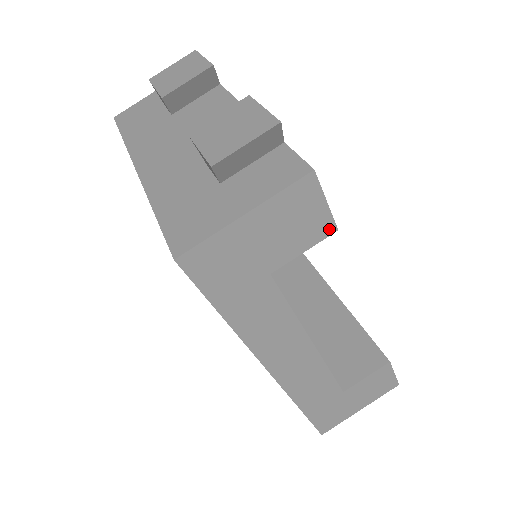
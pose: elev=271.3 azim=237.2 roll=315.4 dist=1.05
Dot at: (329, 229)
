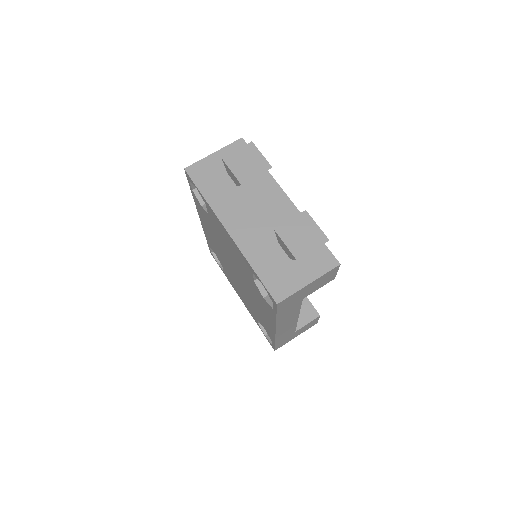
Dot at: (332, 279)
